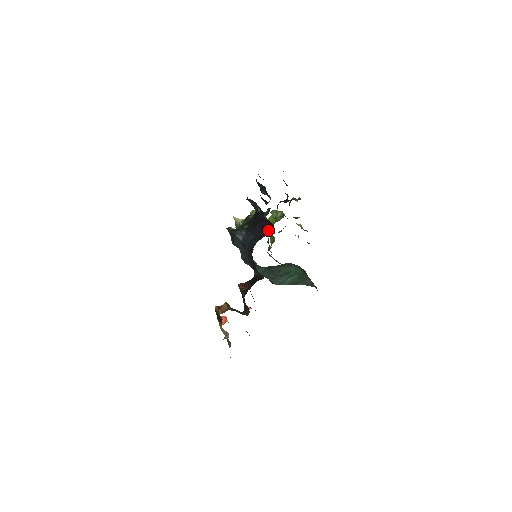
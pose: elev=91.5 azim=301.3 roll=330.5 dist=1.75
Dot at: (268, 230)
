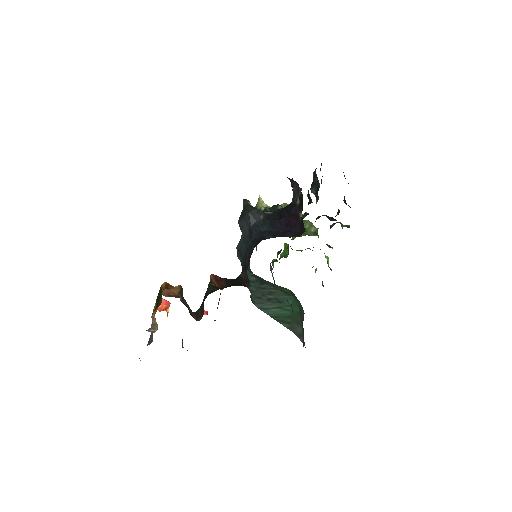
Dot at: (293, 232)
